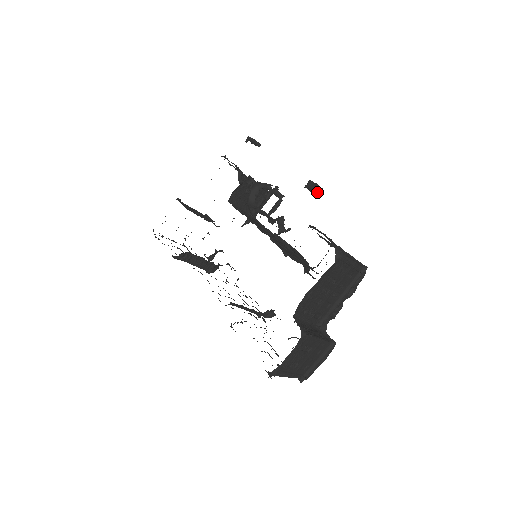
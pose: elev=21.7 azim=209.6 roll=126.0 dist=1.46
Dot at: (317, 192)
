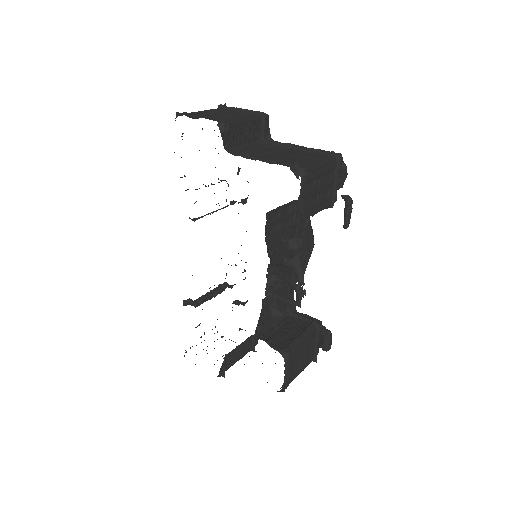
Dot at: (322, 347)
